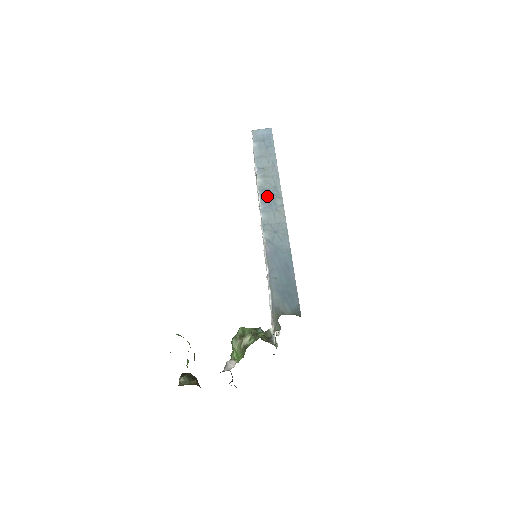
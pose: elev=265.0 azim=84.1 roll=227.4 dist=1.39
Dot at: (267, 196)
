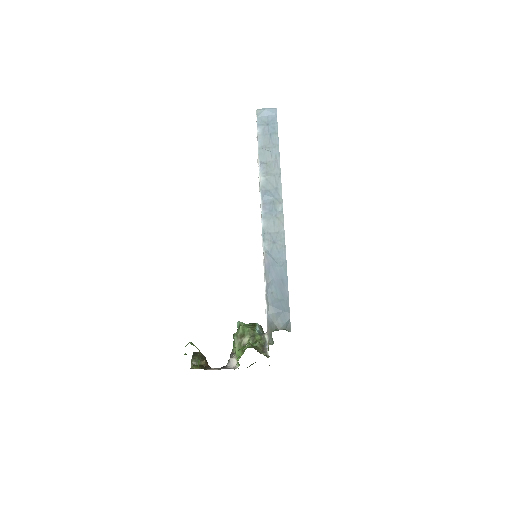
Dot at: (268, 199)
